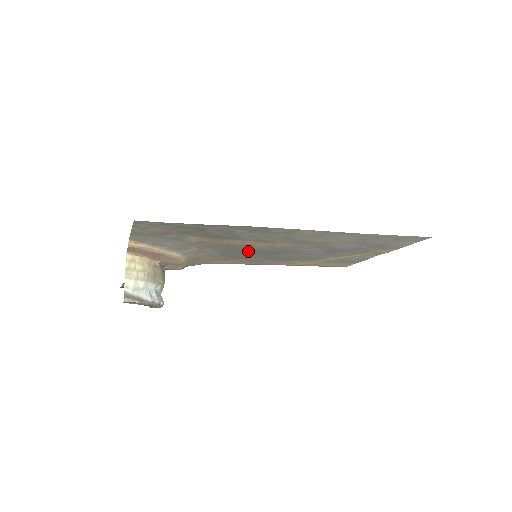
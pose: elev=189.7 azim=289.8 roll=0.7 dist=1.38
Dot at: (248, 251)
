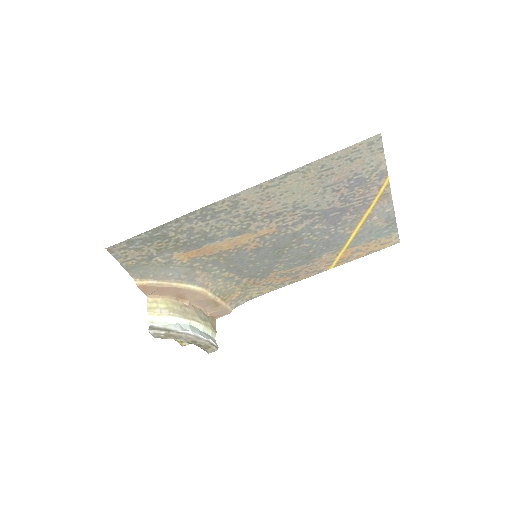
Dot at: (253, 258)
